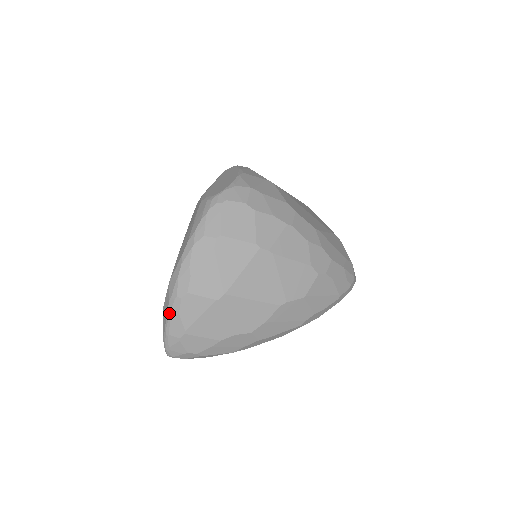
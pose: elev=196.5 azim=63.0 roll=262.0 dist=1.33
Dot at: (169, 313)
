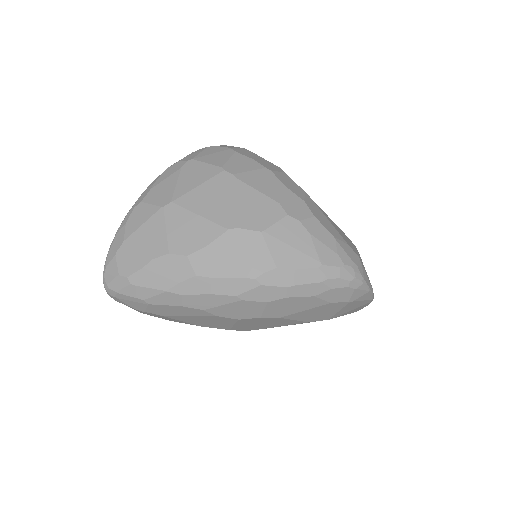
Dot at: (120, 226)
